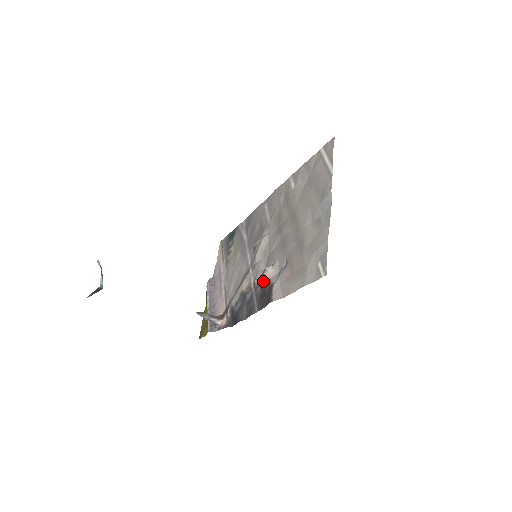
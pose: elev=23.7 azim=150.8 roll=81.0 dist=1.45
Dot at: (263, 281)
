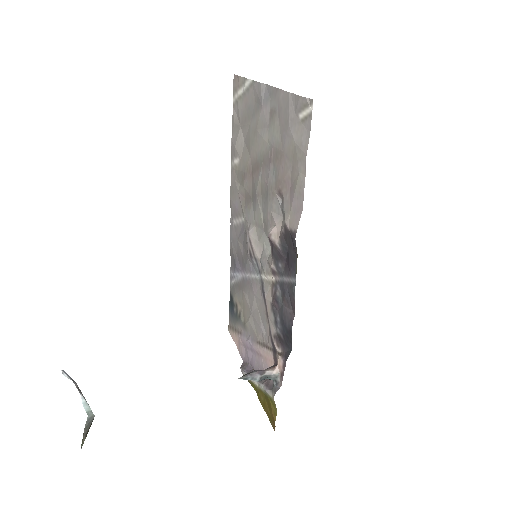
Dot at: (276, 247)
